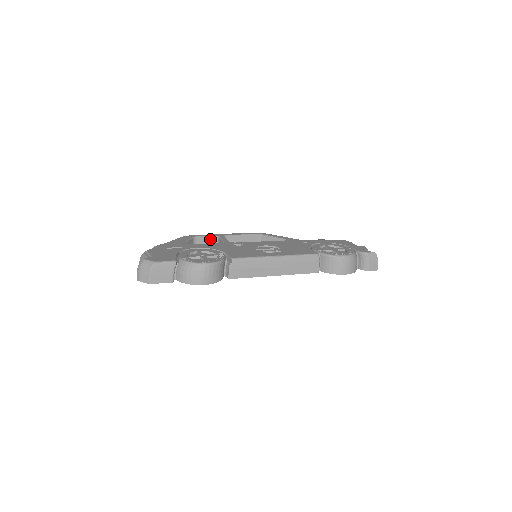
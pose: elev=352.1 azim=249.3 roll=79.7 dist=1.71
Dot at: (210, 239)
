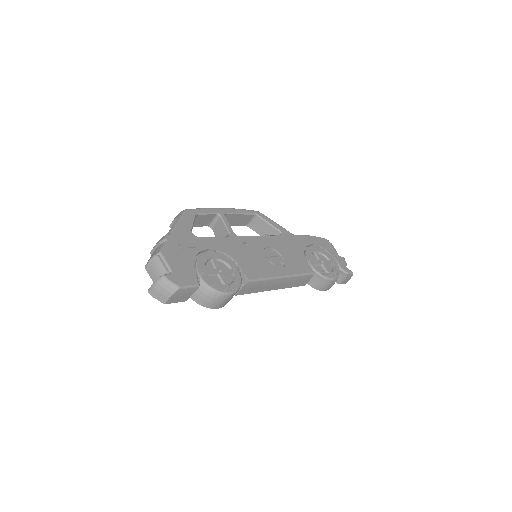
Dot at: (210, 216)
